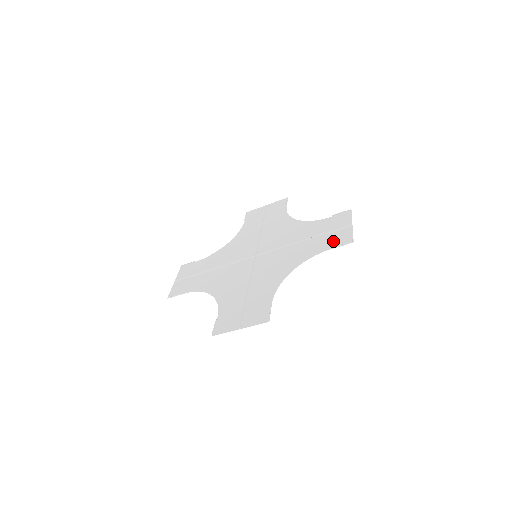
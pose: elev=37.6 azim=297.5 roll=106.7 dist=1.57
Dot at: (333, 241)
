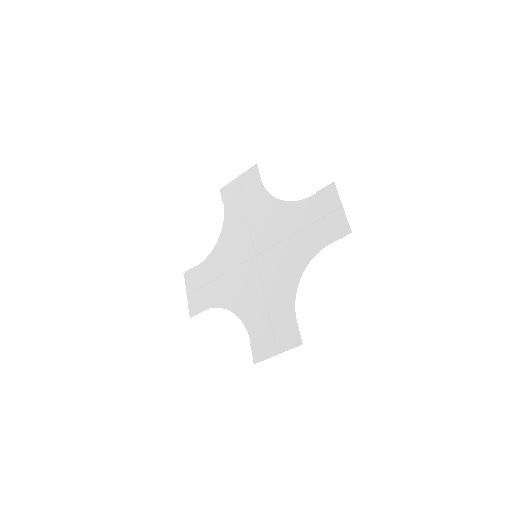
Dot at: (330, 232)
